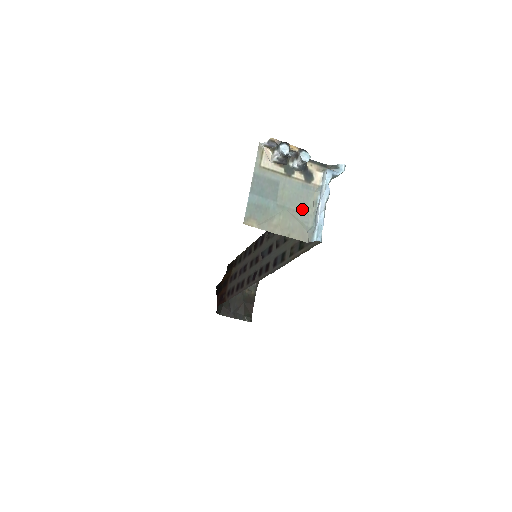
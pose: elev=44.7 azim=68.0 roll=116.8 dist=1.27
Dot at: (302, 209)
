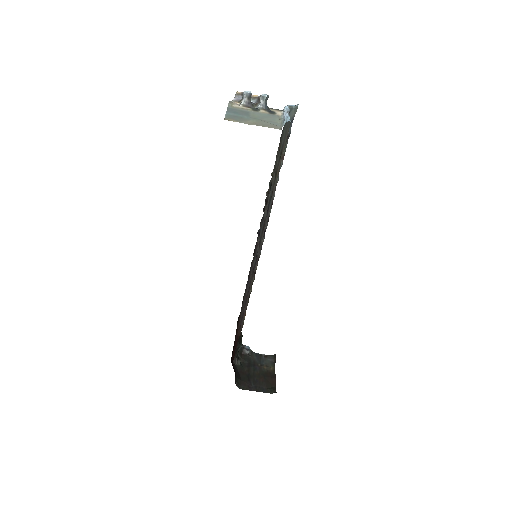
Dot at: (271, 121)
